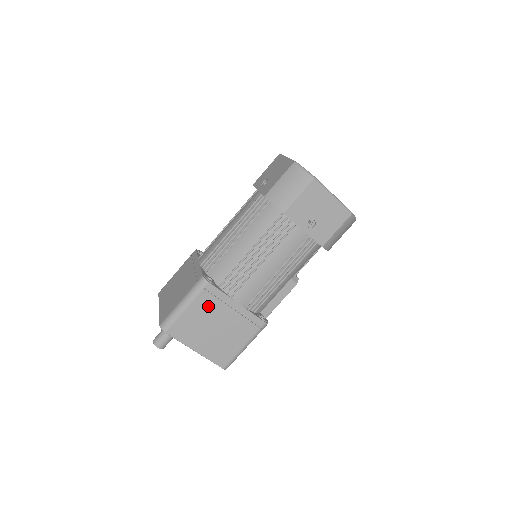
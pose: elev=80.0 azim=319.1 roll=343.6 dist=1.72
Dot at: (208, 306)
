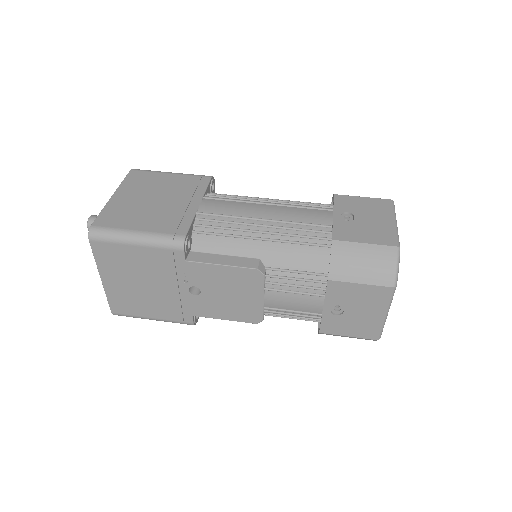
Dot at: (182, 186)
